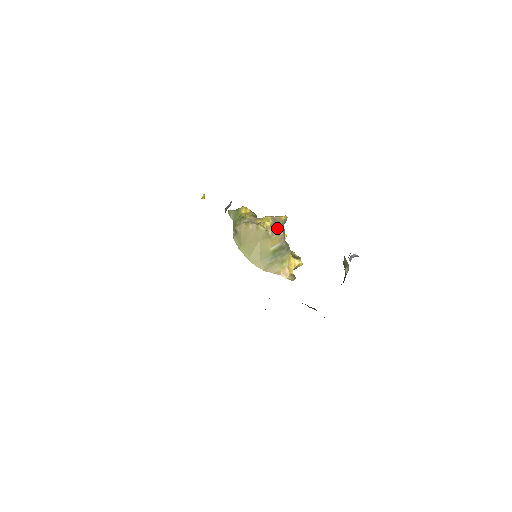
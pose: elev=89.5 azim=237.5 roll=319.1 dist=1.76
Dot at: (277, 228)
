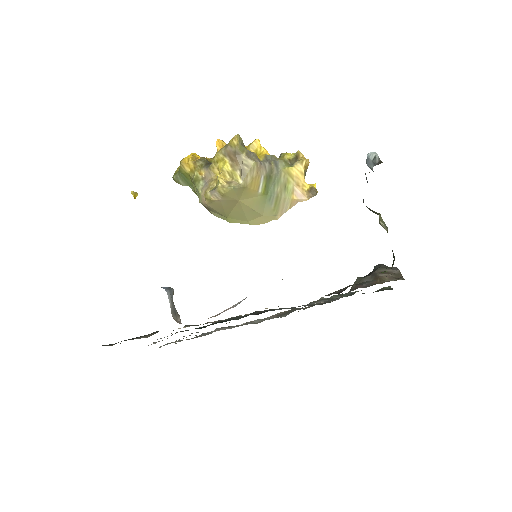
Dot at: (241, 164)
